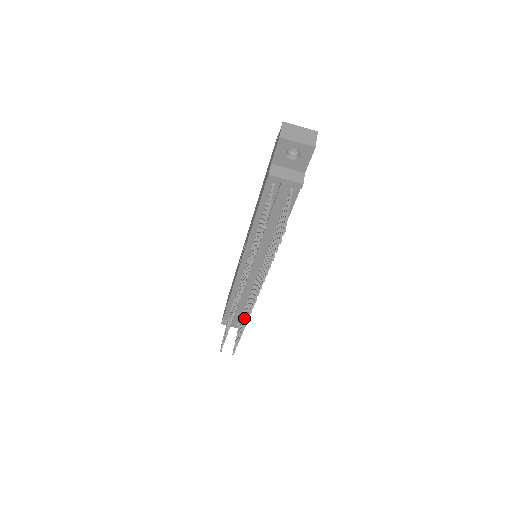
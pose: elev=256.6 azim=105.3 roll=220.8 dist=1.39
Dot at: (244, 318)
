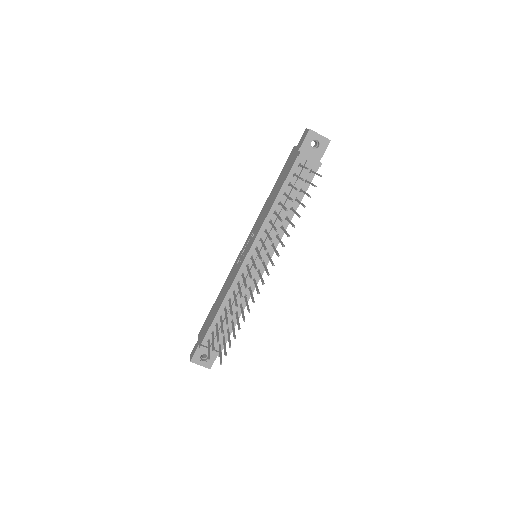
Dot at: (242, 313)
